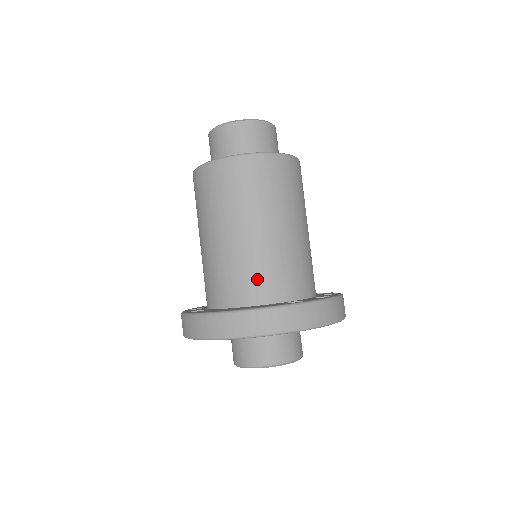
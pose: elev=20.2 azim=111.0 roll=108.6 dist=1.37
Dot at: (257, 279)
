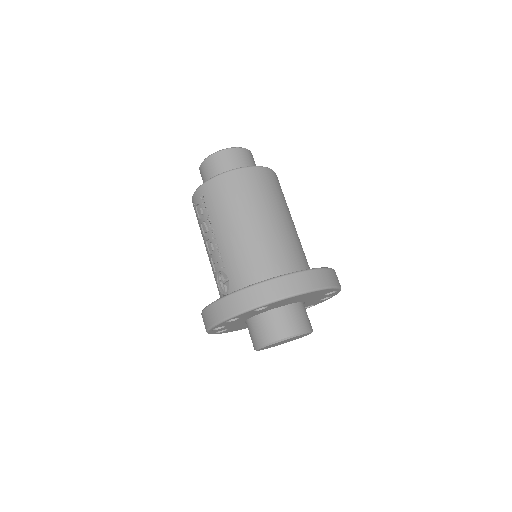
Dot at: (298, 256)
